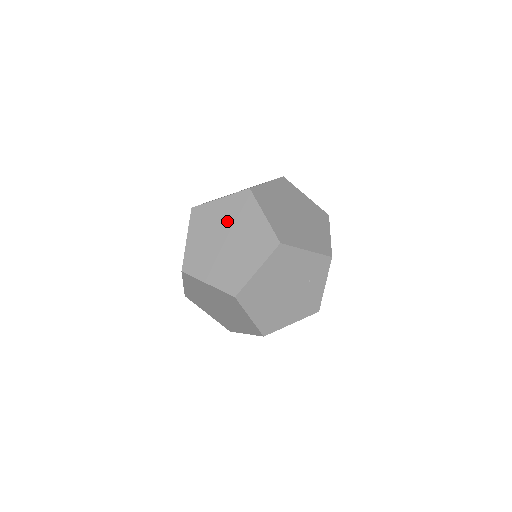
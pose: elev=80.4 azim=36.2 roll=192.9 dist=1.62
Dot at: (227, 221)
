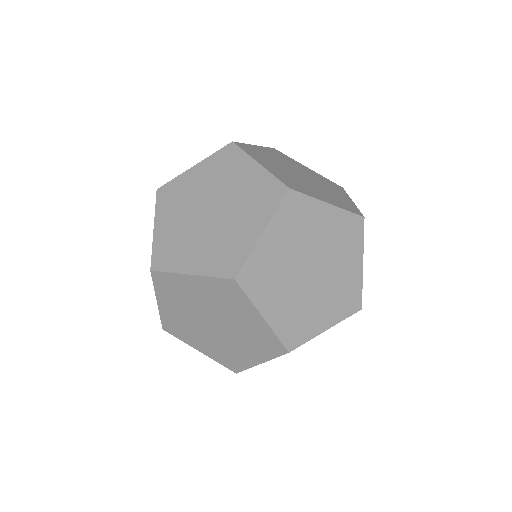
Dot at: (324, 243)
